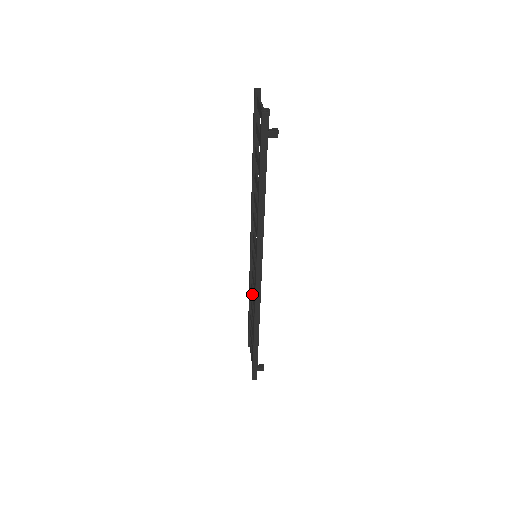
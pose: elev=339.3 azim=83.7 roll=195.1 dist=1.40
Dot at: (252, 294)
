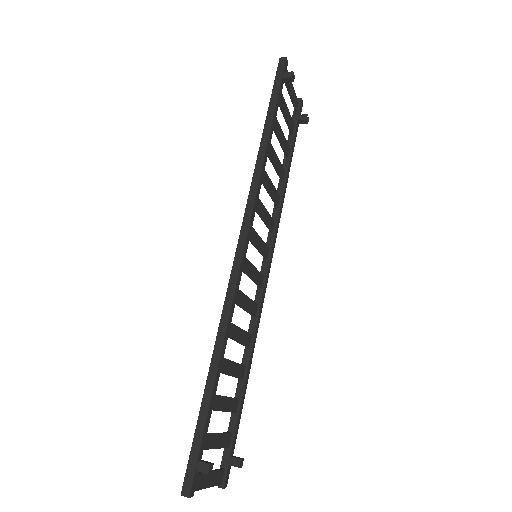
Dot at: (242, 337)
